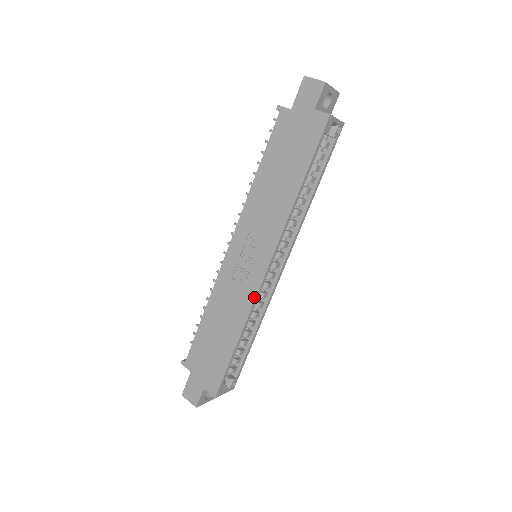
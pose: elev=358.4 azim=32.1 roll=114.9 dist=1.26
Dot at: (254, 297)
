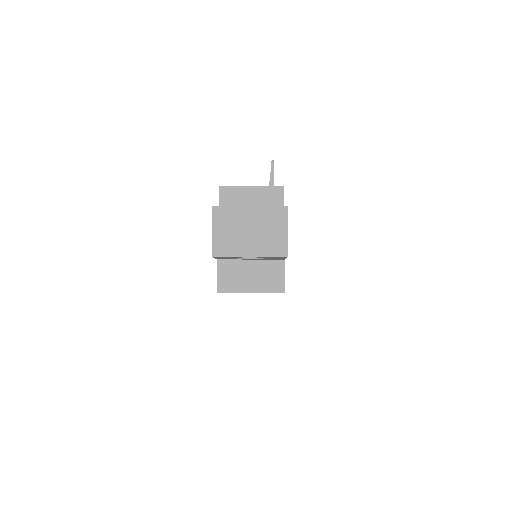
Dot at: occluded
